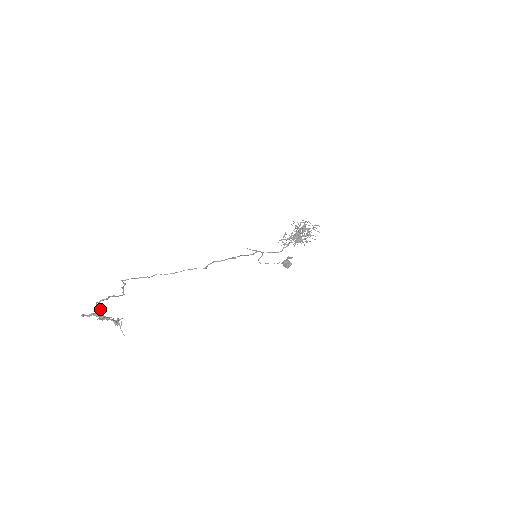
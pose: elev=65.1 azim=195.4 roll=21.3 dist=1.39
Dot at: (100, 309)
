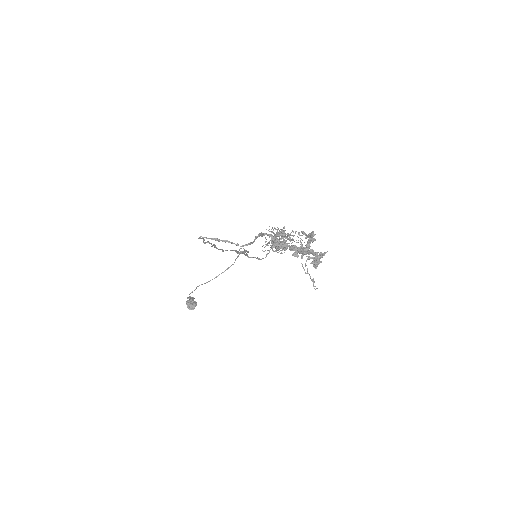
Dot at: (282, 241)
